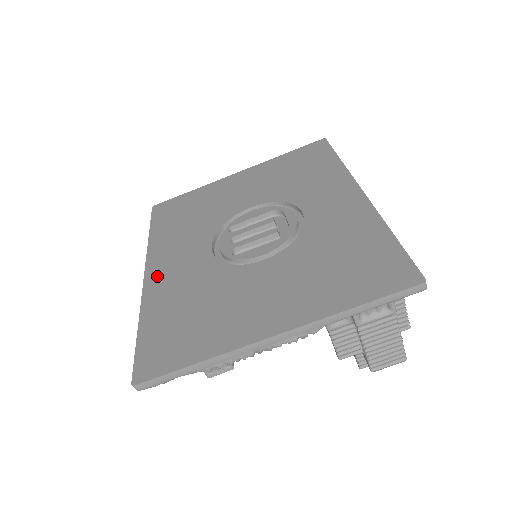
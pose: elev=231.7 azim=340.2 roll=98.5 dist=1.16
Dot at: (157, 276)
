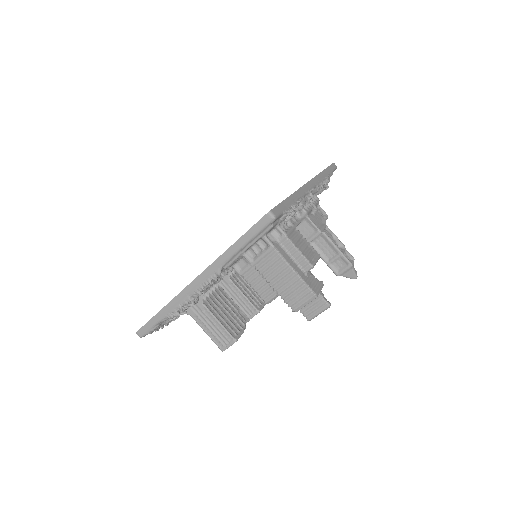
Dot at: occluded
